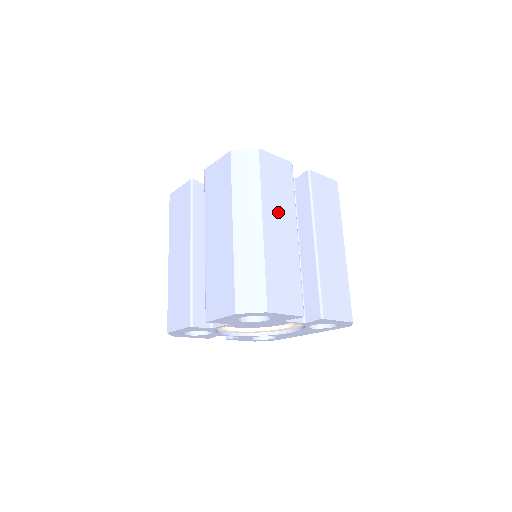
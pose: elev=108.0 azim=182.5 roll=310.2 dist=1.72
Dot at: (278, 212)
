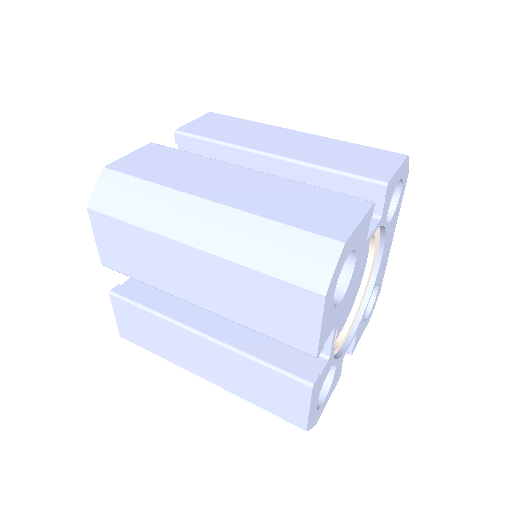
Dot at: (203, 178)
